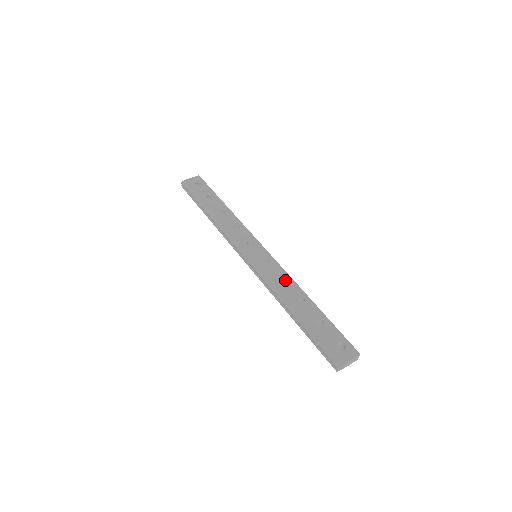
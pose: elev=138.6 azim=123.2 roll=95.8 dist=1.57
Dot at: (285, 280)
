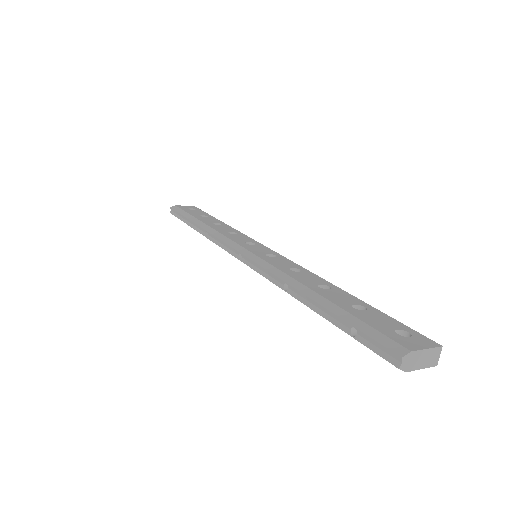
Dot at: occluded
